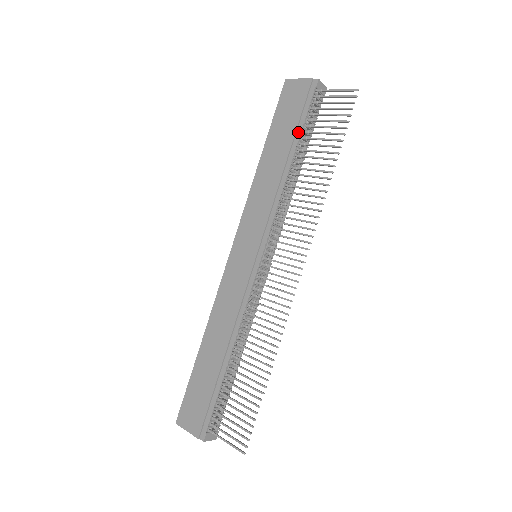
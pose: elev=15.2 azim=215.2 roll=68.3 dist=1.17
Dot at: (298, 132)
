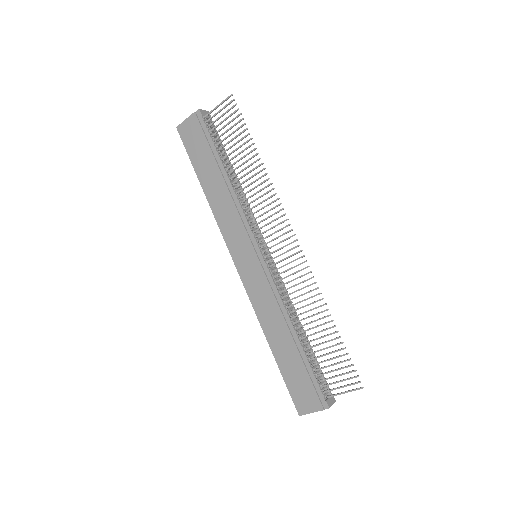
Dot at: (215, 153)
